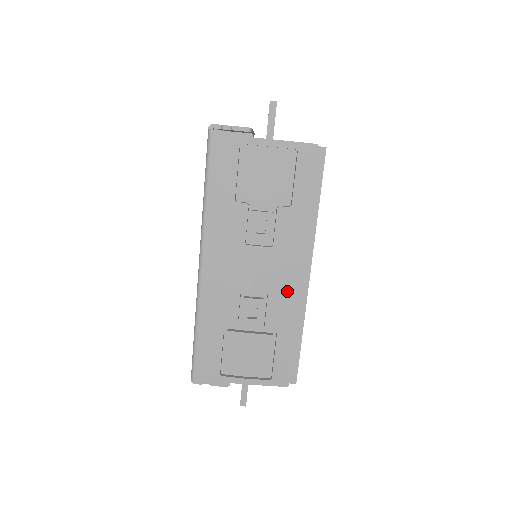
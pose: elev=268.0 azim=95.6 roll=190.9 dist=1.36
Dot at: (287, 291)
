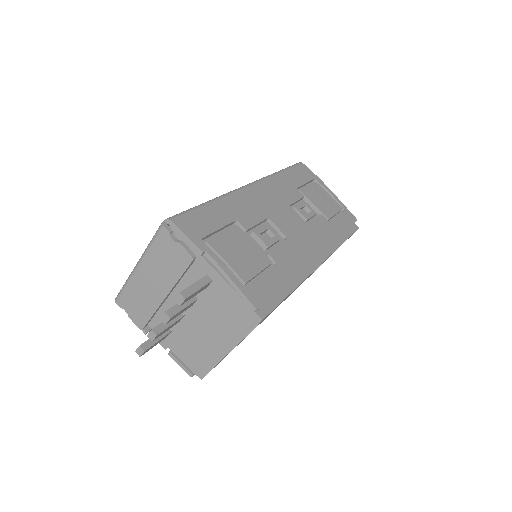
Dot at: (302, 252)
